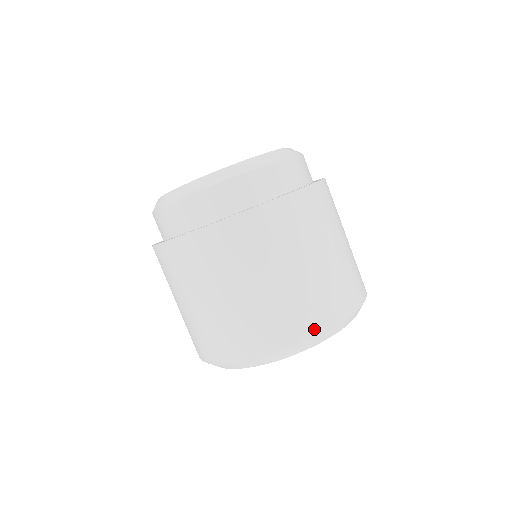
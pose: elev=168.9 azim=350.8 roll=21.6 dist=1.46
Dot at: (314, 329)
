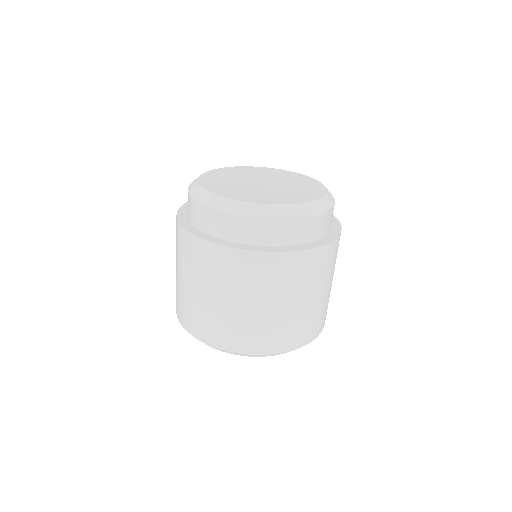
Dot at: (259, 350)
